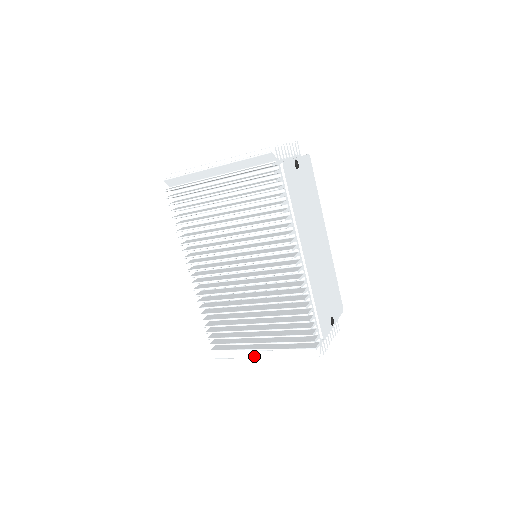
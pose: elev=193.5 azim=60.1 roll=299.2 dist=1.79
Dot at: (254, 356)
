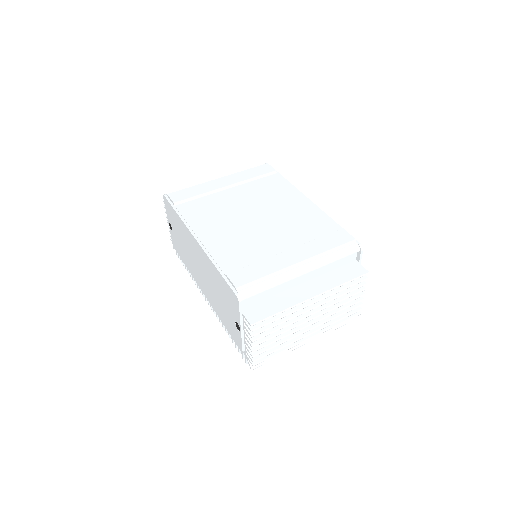
Dot at: occluded
